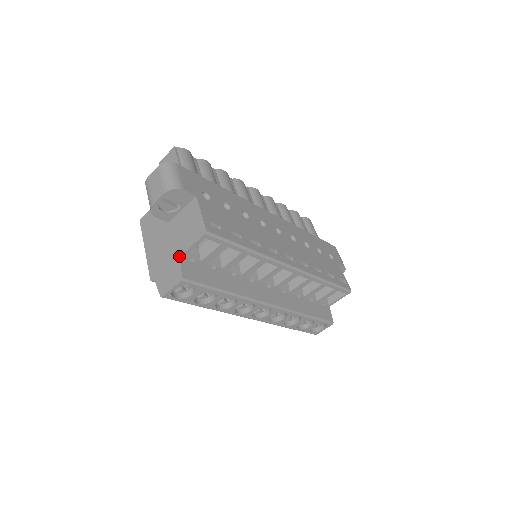
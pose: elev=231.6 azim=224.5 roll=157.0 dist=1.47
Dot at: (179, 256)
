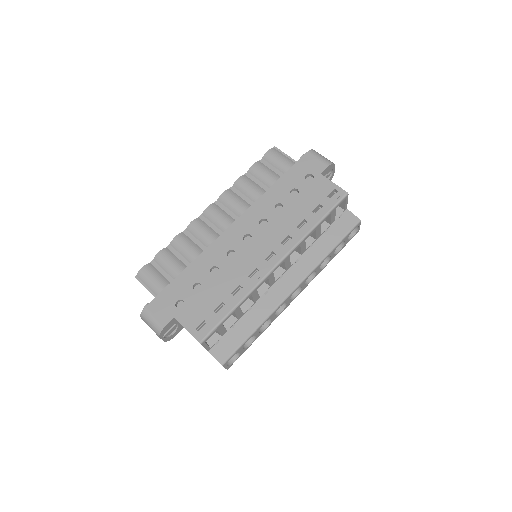
Dot at: (208, 351)
